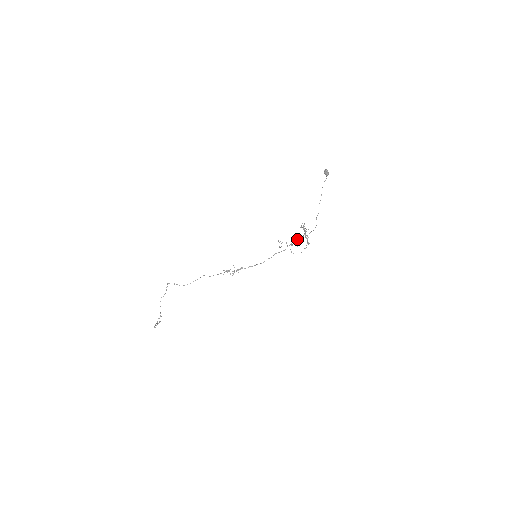
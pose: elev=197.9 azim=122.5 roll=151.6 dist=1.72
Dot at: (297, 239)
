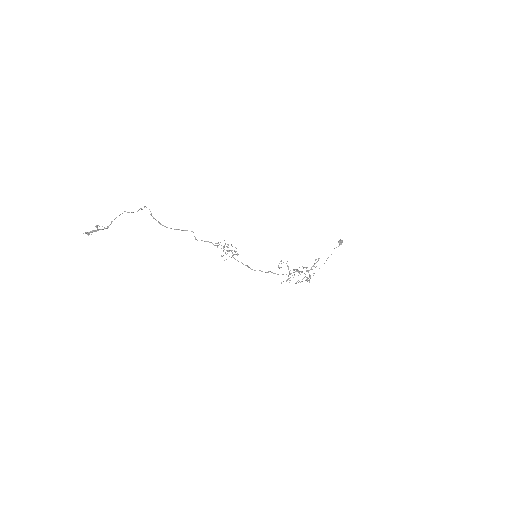
Dot at: (299, 271)
